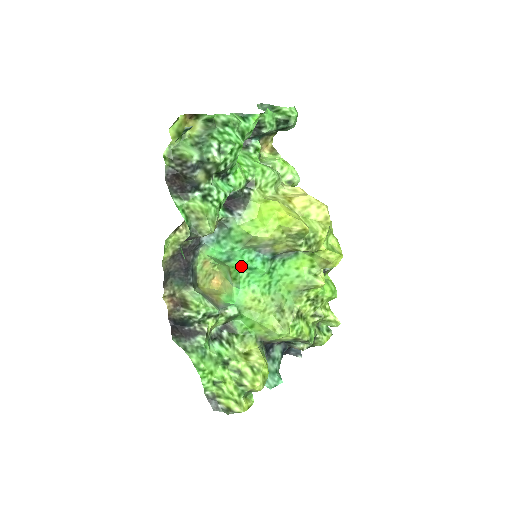
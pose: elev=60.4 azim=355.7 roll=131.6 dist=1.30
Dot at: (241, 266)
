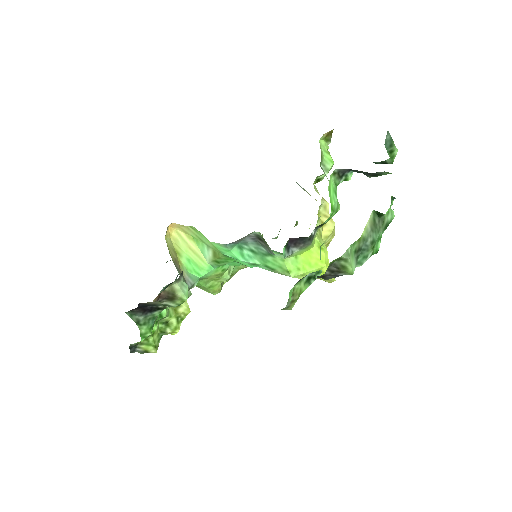
Dot at: (238, 262)
